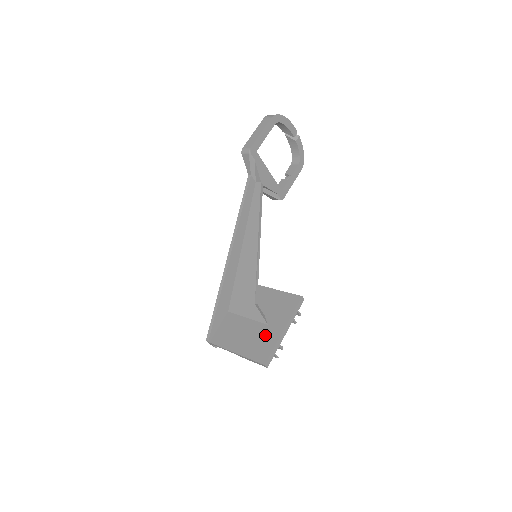
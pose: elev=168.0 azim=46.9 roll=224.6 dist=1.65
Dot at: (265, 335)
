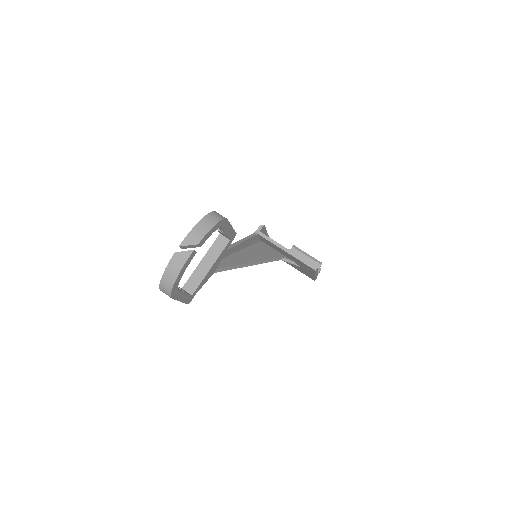
Dot at: occluded
